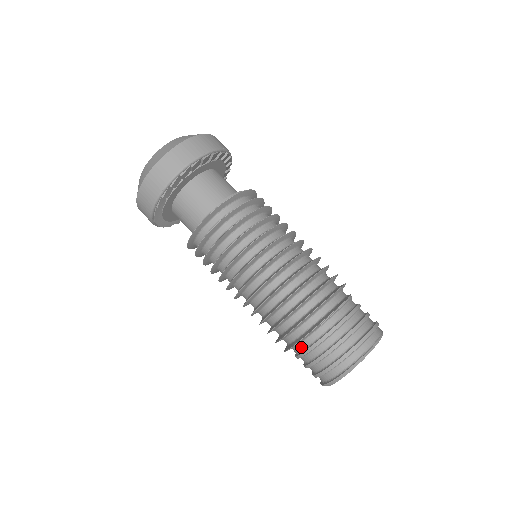
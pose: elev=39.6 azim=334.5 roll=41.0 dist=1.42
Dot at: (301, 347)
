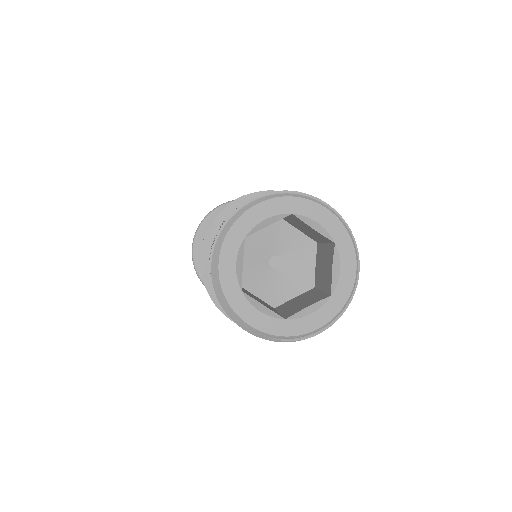
Dot at: occluded
